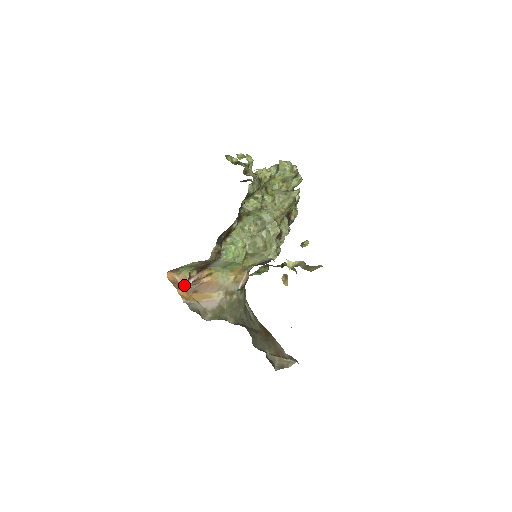
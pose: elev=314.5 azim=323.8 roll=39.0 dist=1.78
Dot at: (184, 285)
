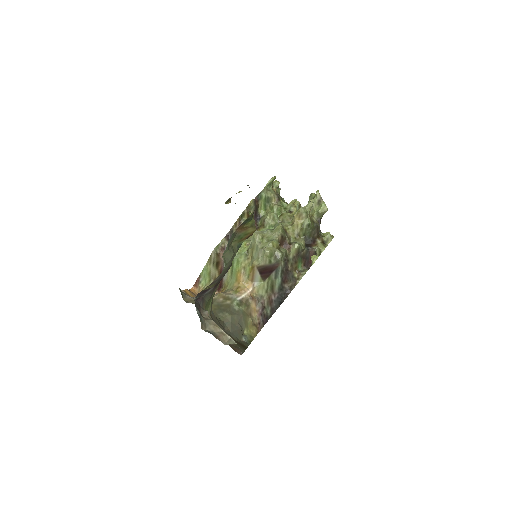
Dot at: occluded
